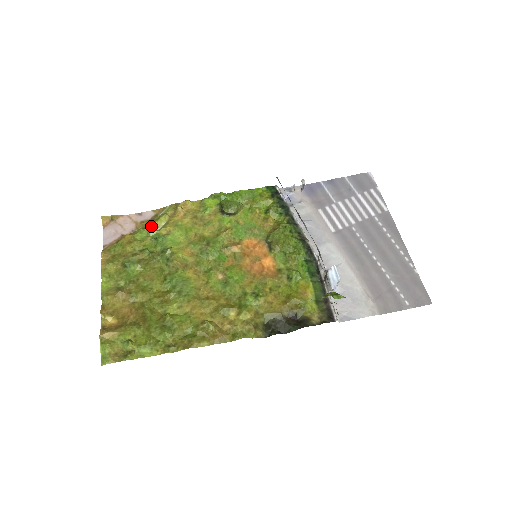
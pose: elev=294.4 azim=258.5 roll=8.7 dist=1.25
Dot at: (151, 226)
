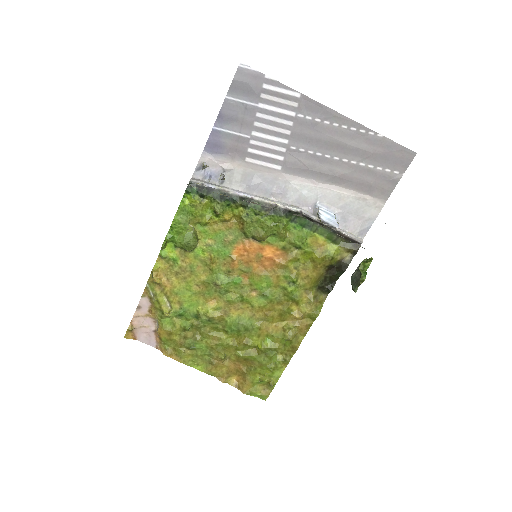
Dot at: (164, 313)
